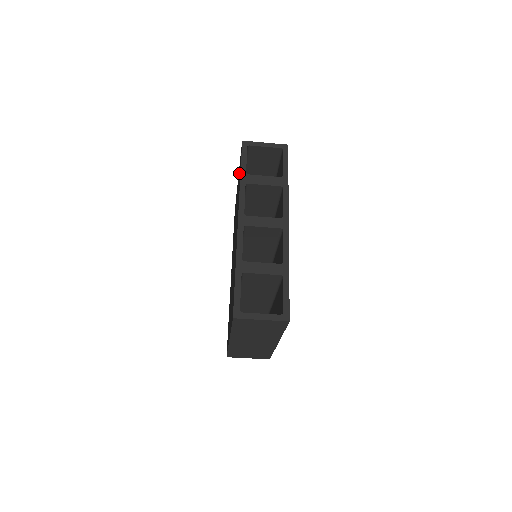
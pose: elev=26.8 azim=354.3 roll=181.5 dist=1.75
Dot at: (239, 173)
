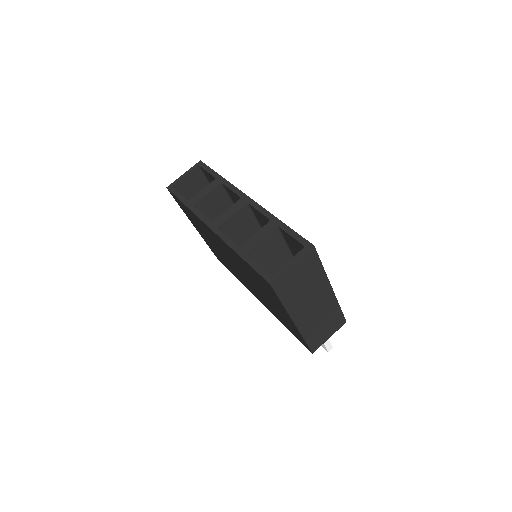
Dot at: occluded
